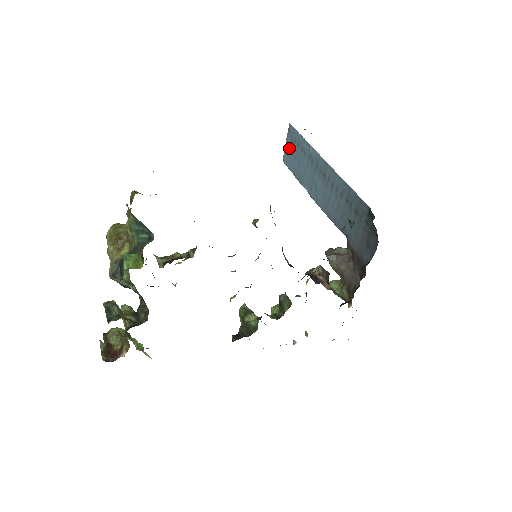
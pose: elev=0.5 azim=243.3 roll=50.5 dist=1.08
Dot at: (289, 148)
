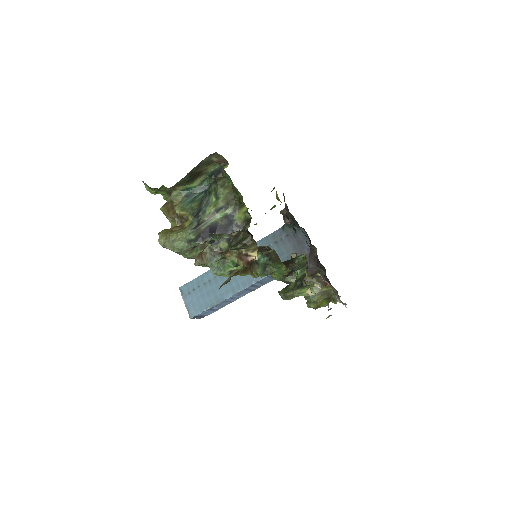
Dot at: (191, 300)
